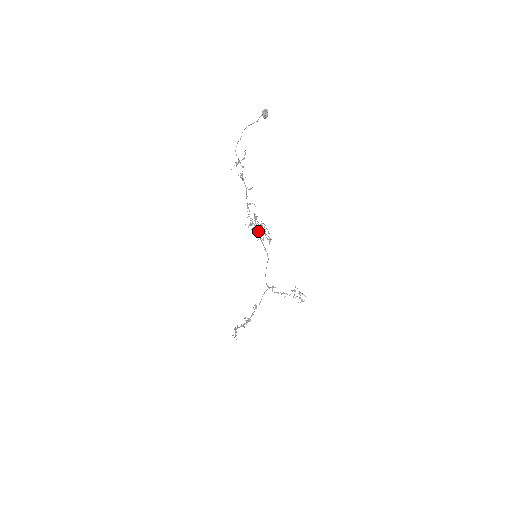
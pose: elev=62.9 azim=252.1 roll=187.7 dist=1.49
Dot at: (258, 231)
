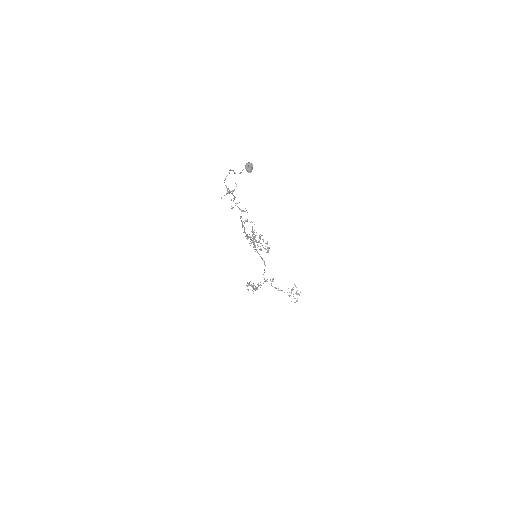
Dot at: occluded
